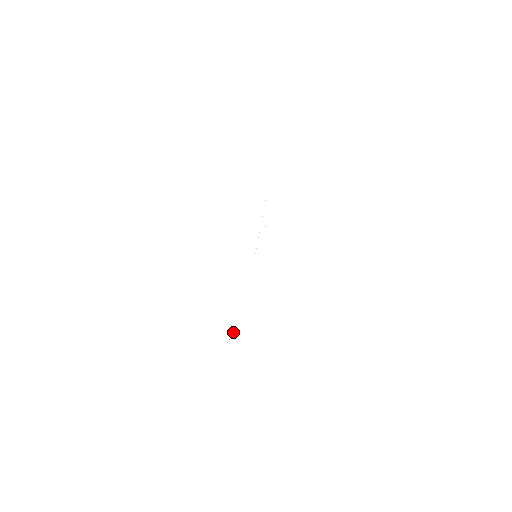
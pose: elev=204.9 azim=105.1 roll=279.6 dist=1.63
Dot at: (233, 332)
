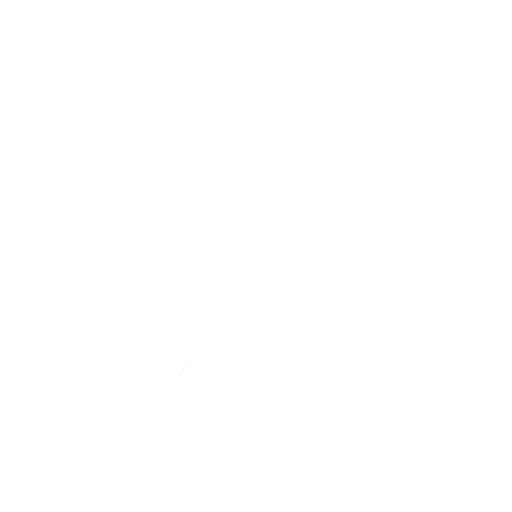
Dot at: occluded
